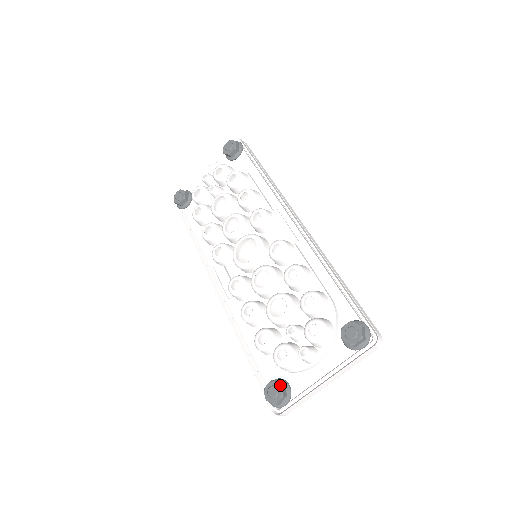
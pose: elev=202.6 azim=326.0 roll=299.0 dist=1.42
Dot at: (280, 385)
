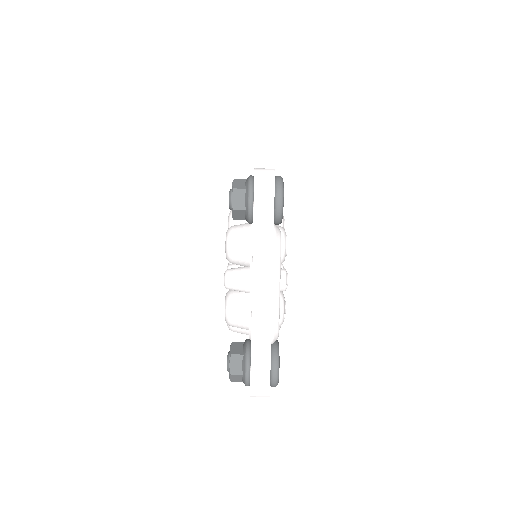
Dot at: (230, 345)
